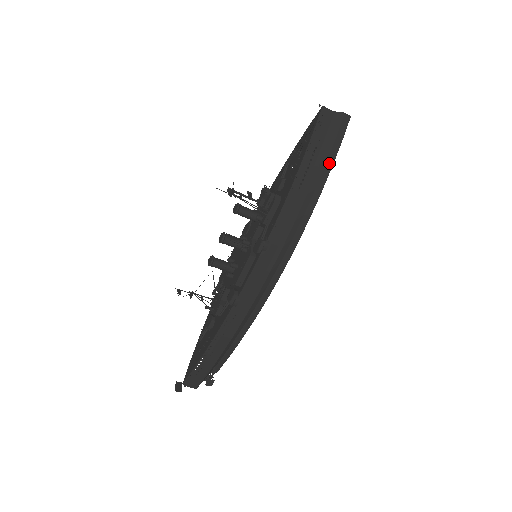
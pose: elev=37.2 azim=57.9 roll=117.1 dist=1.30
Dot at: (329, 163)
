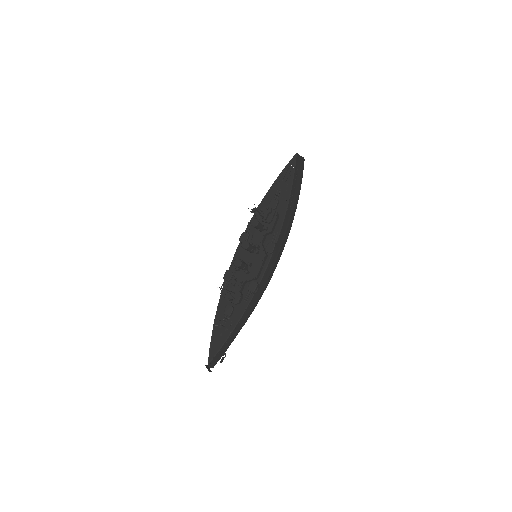
Dot at: (299, 189)
